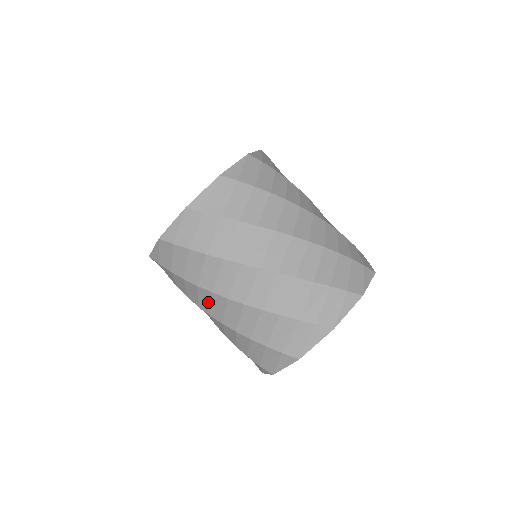
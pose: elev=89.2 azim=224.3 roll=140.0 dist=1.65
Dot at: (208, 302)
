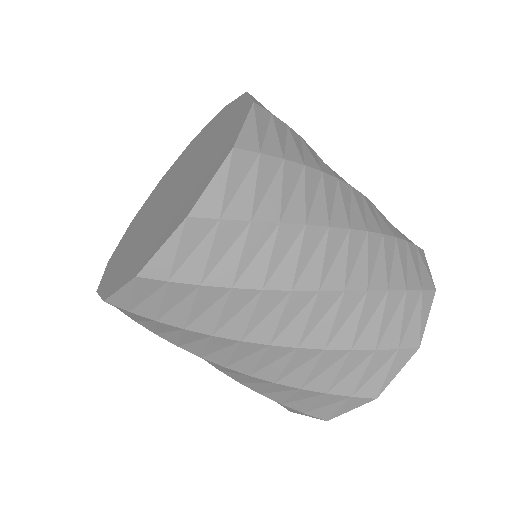
Dot at: occluded
